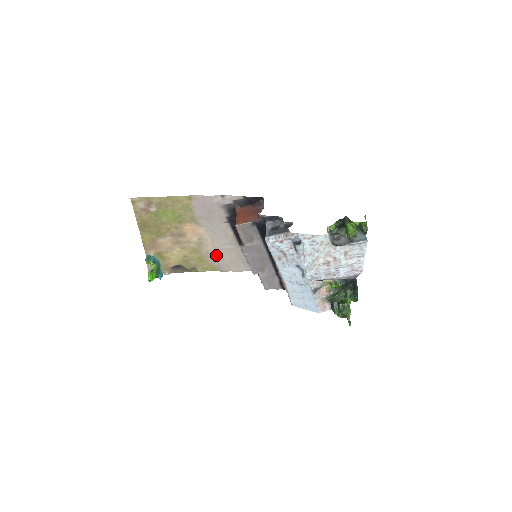
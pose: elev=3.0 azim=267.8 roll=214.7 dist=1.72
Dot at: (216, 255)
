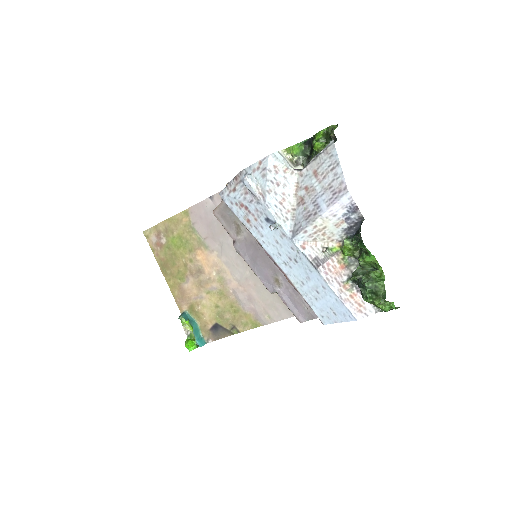
Dot at: (245, 295)
